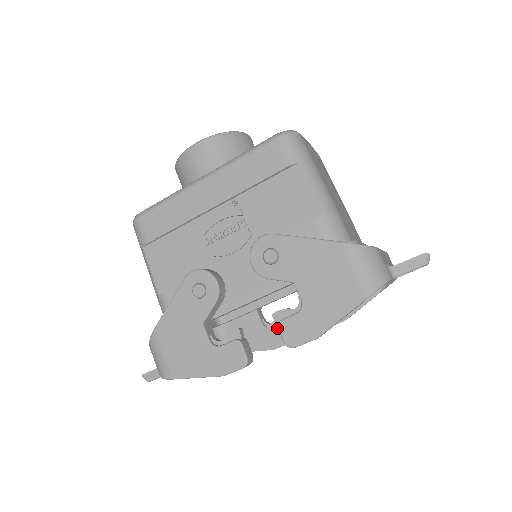
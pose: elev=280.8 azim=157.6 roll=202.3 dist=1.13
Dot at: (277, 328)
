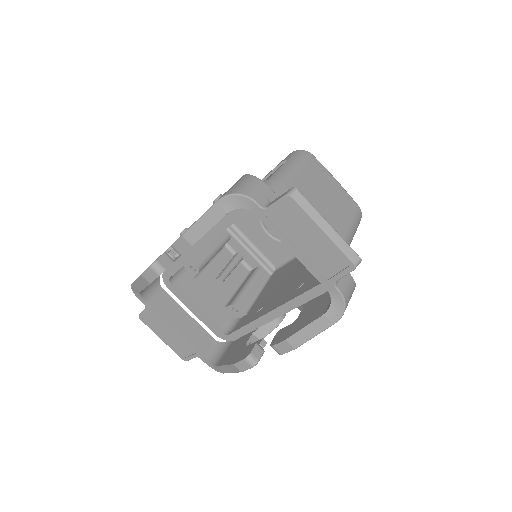
Dot at: (249, 346)
